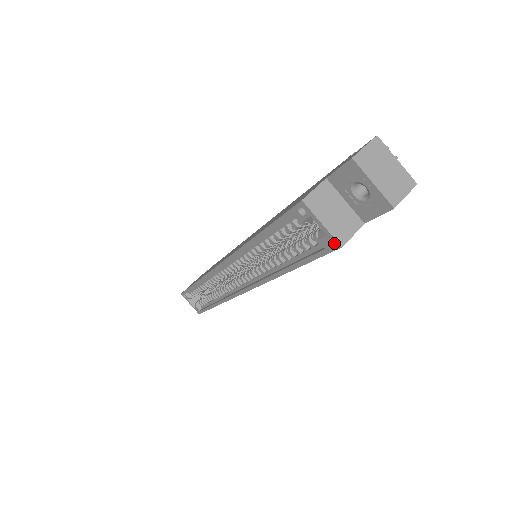
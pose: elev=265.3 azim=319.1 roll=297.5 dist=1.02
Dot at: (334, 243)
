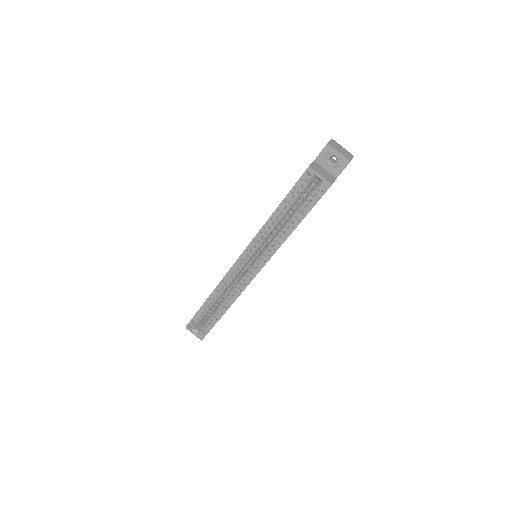
Dot at: (328, 184)
